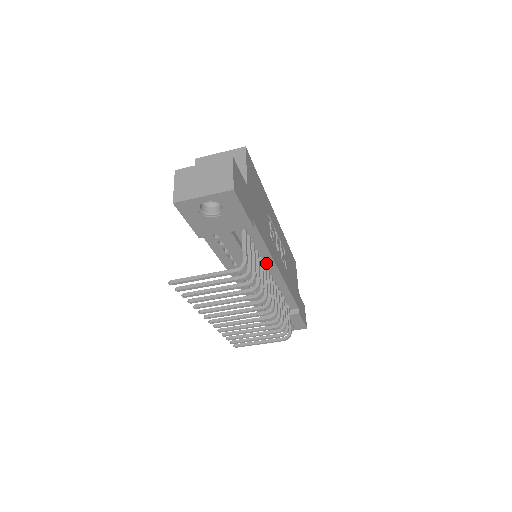
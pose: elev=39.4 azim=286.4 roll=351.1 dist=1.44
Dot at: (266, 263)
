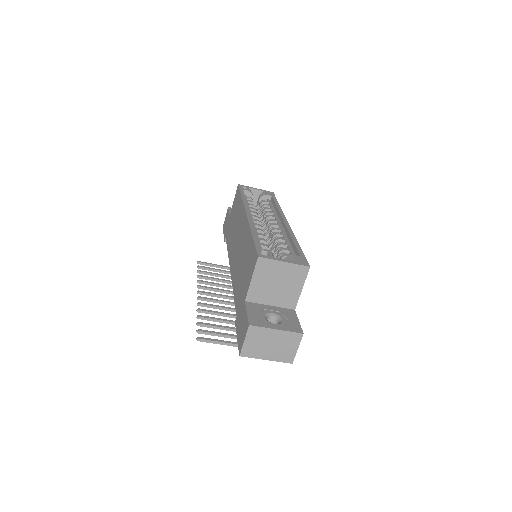
Dot at: occluded
